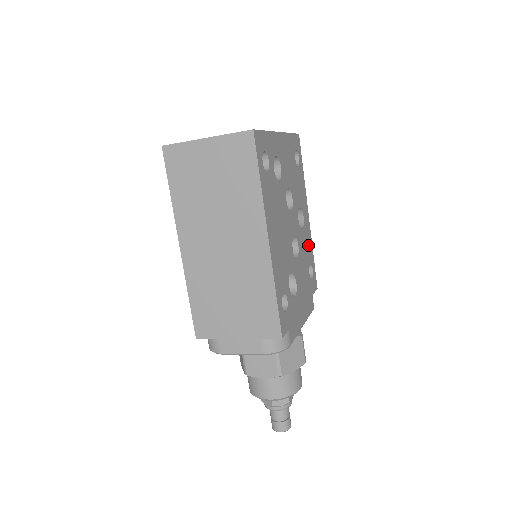
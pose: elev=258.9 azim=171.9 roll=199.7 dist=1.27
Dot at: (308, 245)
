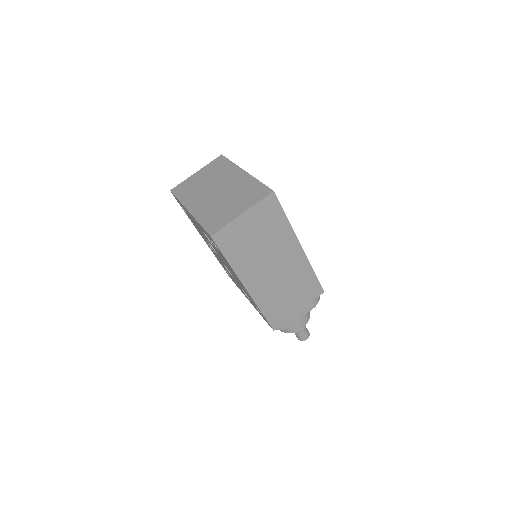
Dot at: occluded
